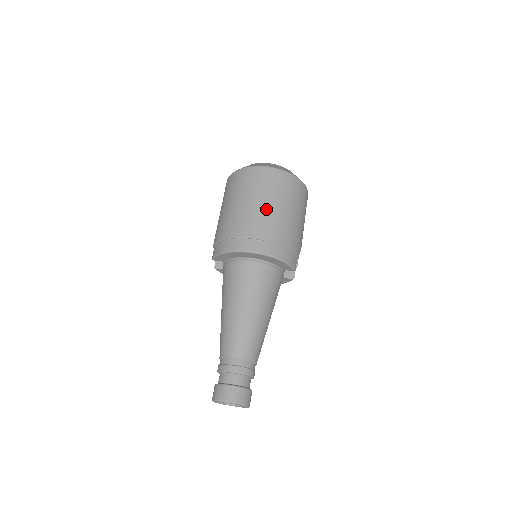
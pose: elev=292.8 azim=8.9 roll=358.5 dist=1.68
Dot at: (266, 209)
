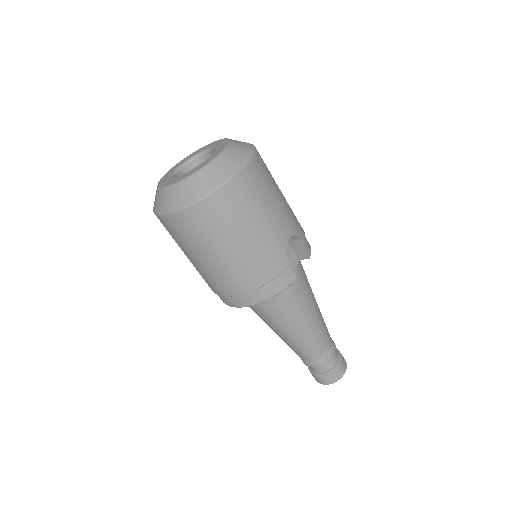
Dot at: (210, 265)
